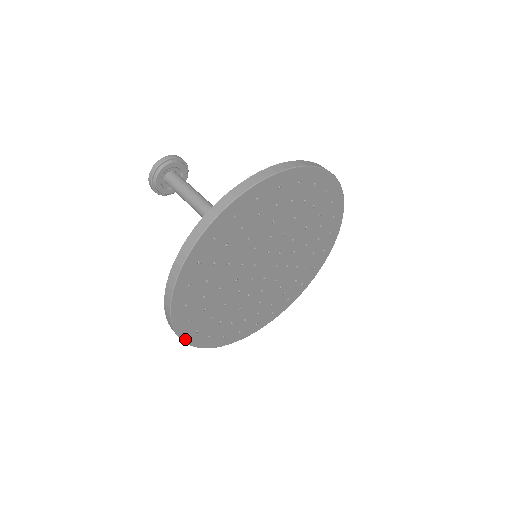
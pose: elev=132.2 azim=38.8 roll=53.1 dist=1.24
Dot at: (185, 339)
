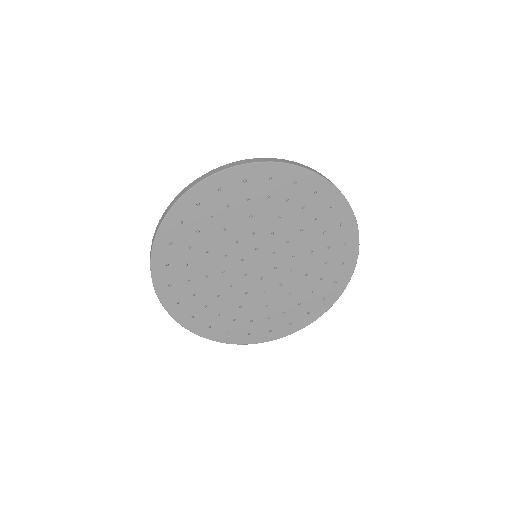
Dot at: (180, 321)
